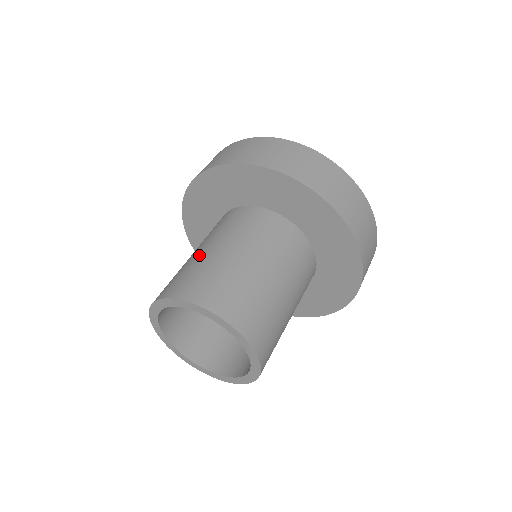
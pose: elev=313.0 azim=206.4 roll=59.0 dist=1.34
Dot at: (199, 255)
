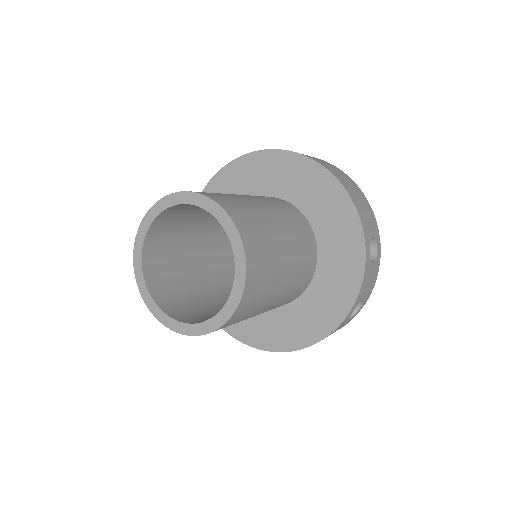
Dot at: occluded
